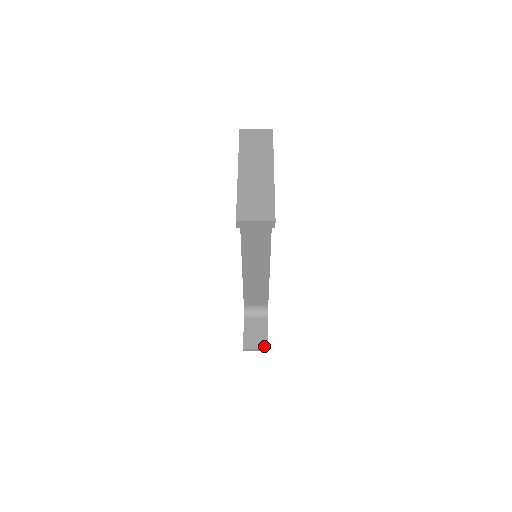
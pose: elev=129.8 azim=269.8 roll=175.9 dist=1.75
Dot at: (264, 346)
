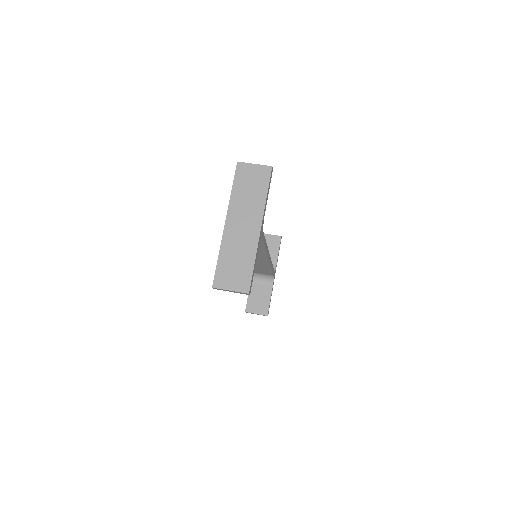
Dot at: (264, 313)
